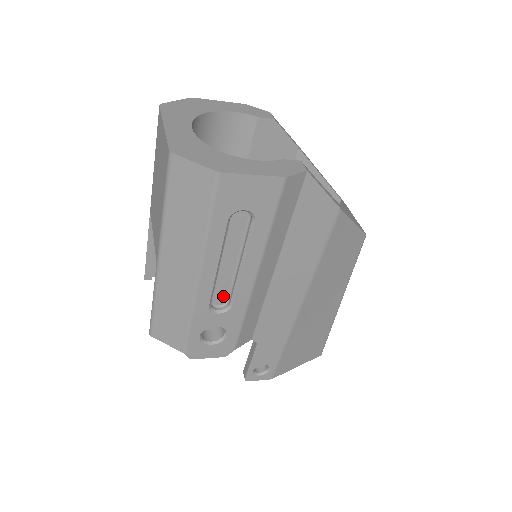
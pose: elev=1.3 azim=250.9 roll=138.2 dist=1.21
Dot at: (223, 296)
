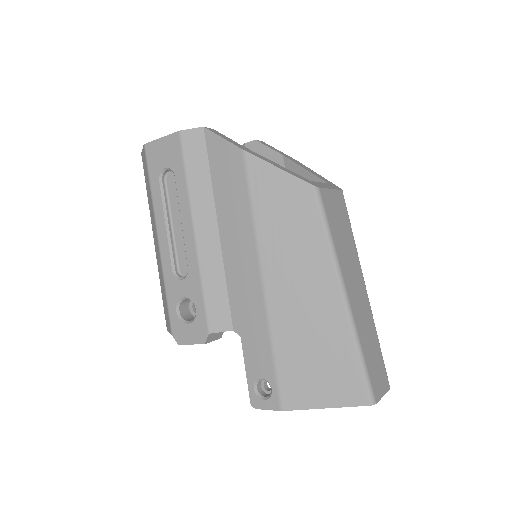
Dot at: (186, 264)
